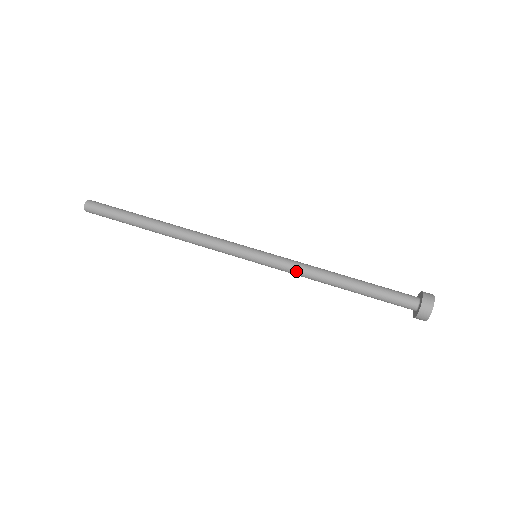
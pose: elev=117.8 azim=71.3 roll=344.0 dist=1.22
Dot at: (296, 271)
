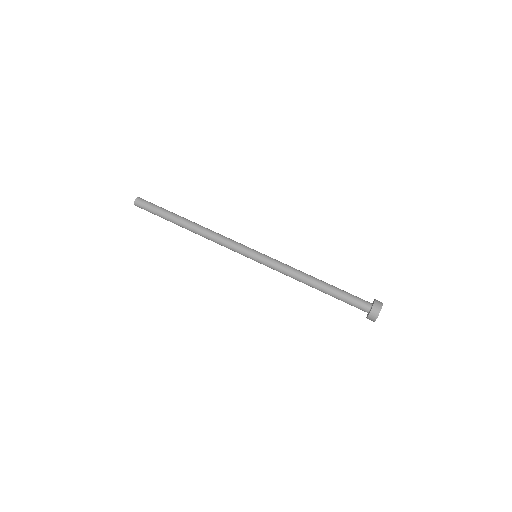
Dot at: (284, 269)
